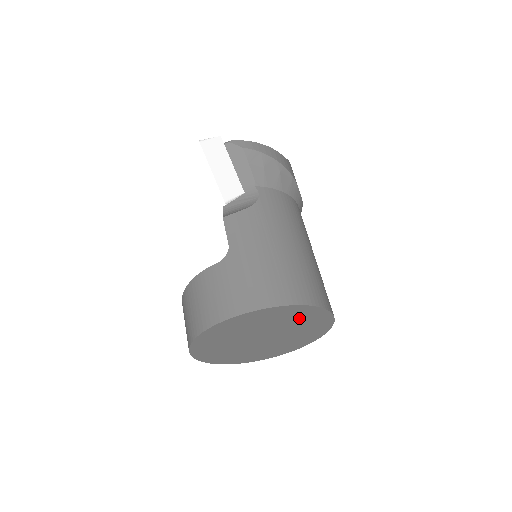
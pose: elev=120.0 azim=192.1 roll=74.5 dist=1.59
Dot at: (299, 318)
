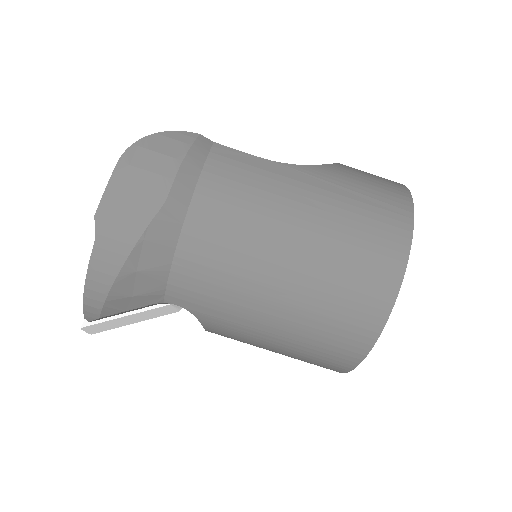
Dot at: occluded
